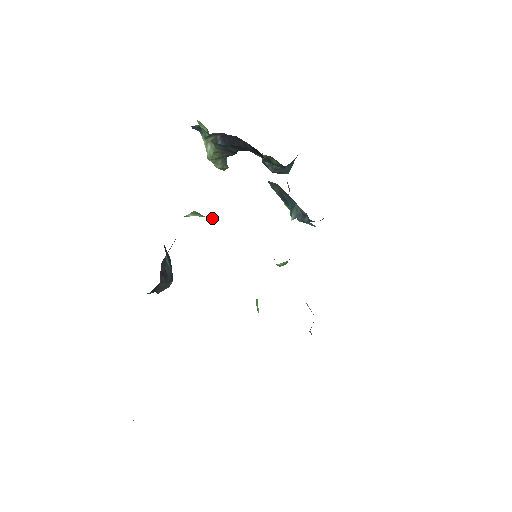
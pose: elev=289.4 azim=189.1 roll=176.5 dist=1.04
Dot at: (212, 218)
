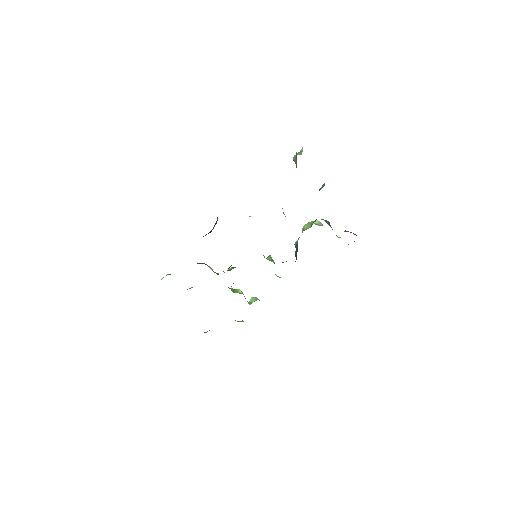
Dot at: occluded
